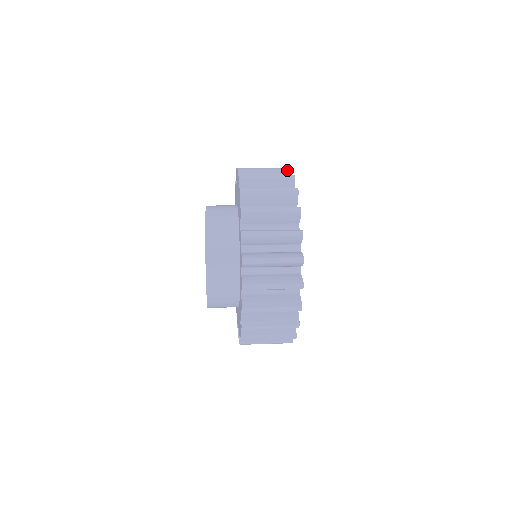
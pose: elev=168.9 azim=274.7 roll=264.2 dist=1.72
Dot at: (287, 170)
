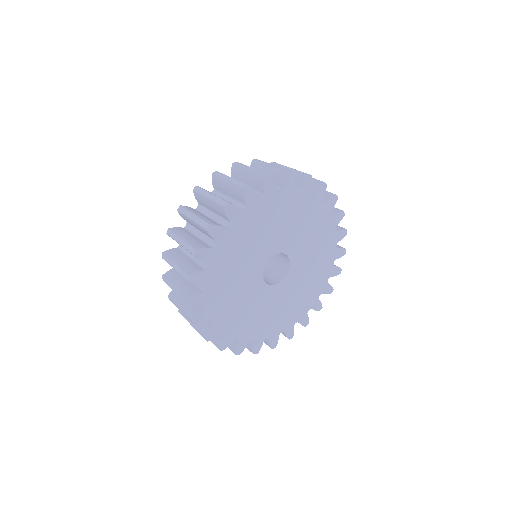
Dot at: (221, 206)
